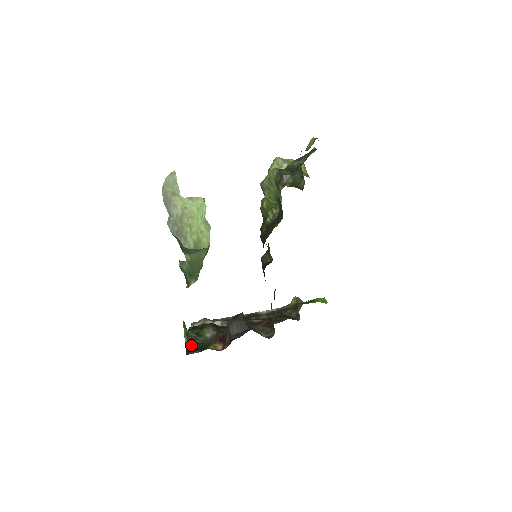
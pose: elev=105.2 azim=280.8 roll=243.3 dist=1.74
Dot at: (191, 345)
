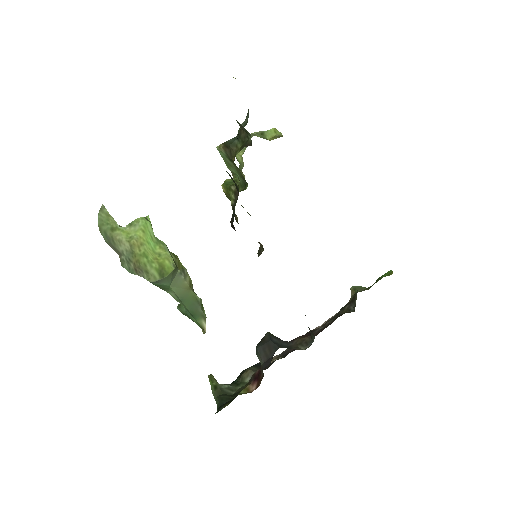
Dot at: (221, 399)
